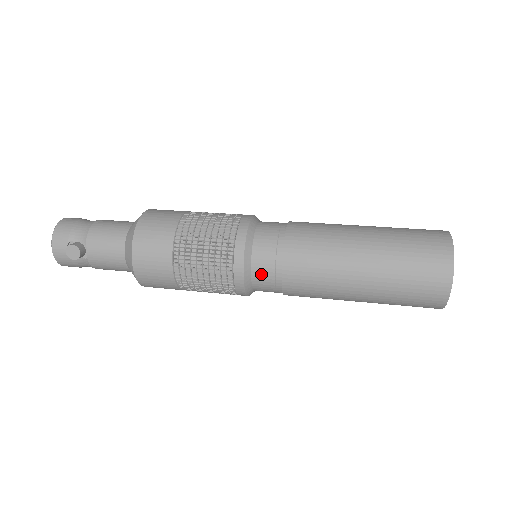
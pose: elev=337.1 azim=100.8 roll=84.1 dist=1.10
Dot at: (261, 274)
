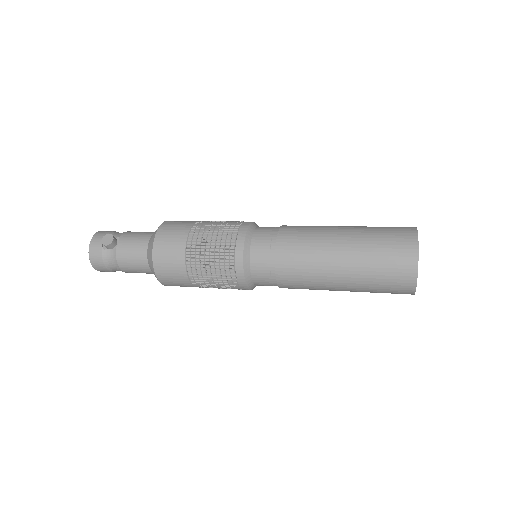
Dot at: (259, 248)
